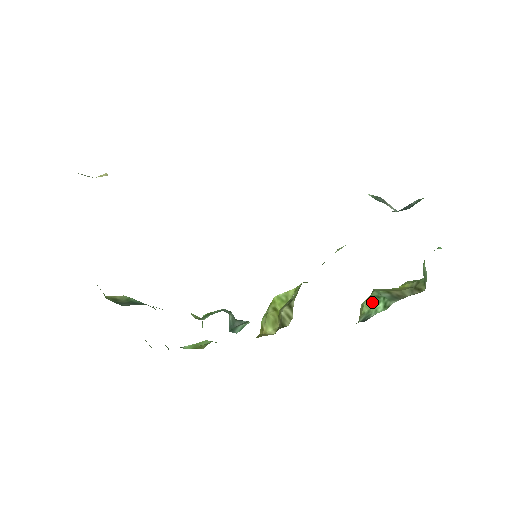
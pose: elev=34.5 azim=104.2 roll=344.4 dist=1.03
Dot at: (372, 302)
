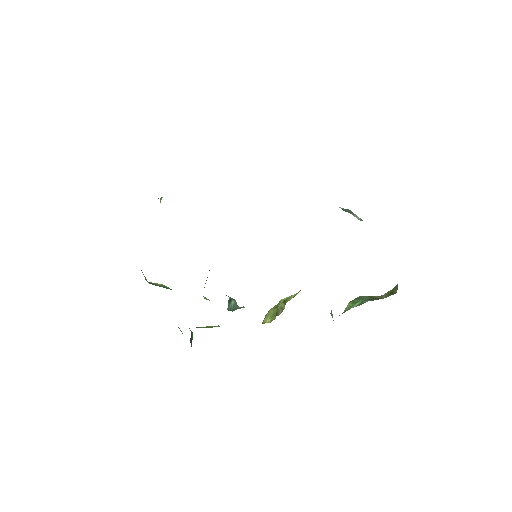
Dot at: (353, 302)
